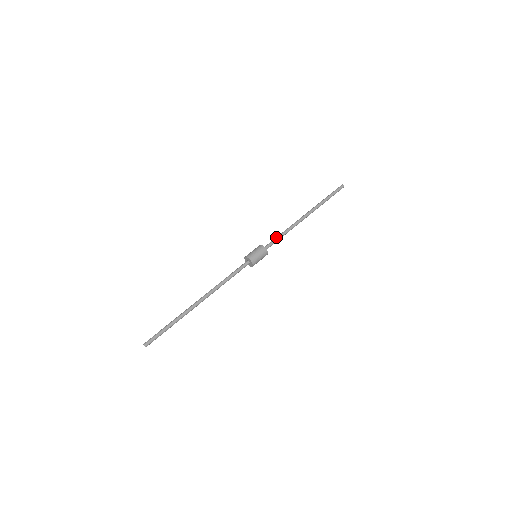
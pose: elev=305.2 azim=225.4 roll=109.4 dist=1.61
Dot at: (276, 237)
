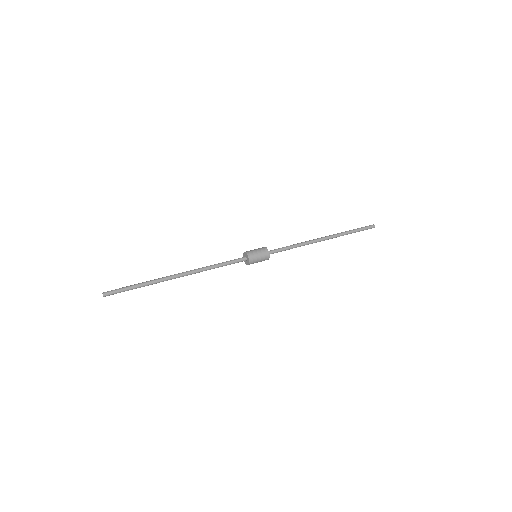
Dot at: (283, 247)
